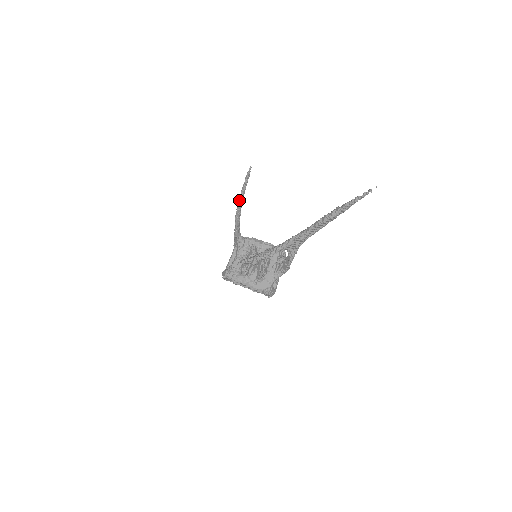
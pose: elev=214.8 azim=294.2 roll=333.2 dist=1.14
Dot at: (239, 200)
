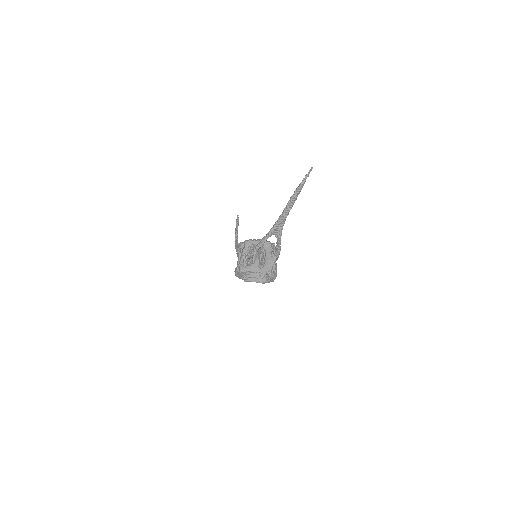
Dot at: (235, 236)
